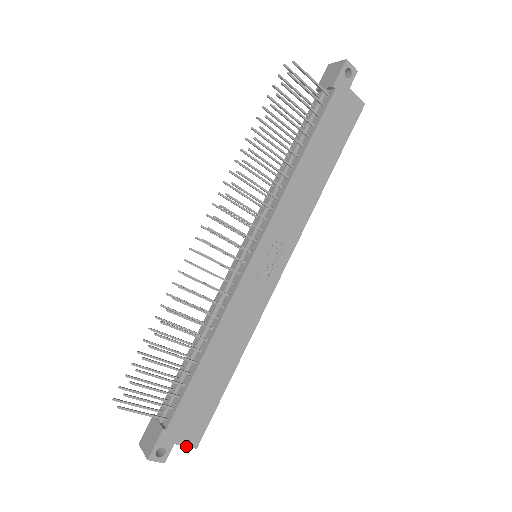
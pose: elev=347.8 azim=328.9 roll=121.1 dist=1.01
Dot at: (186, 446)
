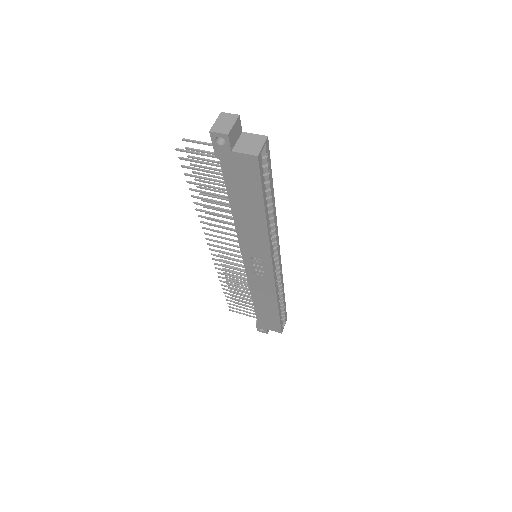
Dot at: occluded
